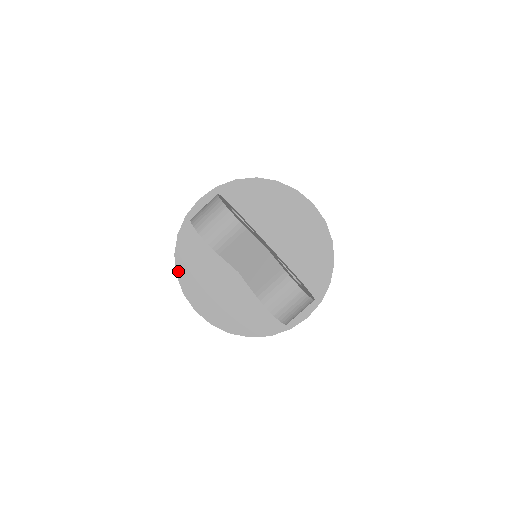
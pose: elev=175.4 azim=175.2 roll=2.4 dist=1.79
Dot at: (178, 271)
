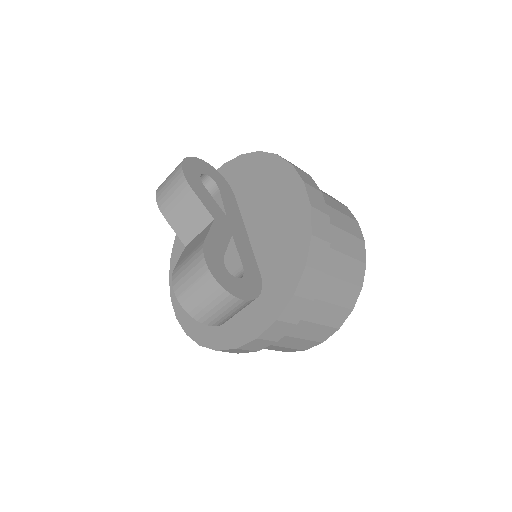
Dot at: (173, 252)
